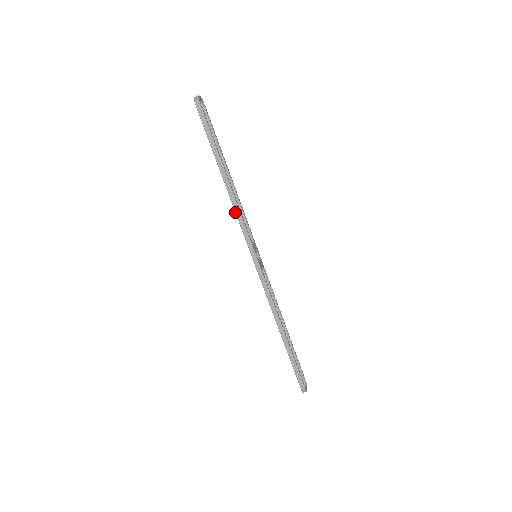
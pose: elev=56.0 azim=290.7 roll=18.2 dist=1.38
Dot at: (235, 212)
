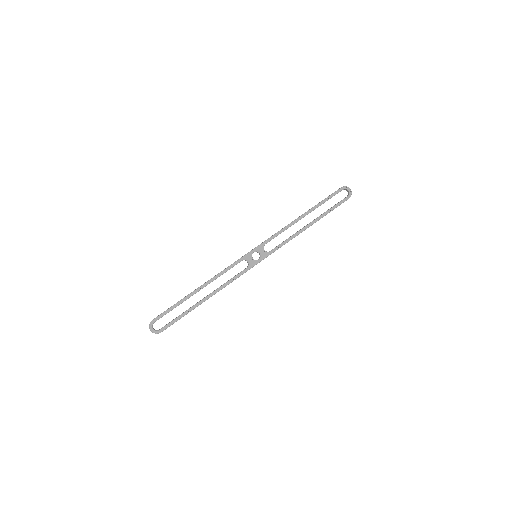
Dot at: (228, 284)
